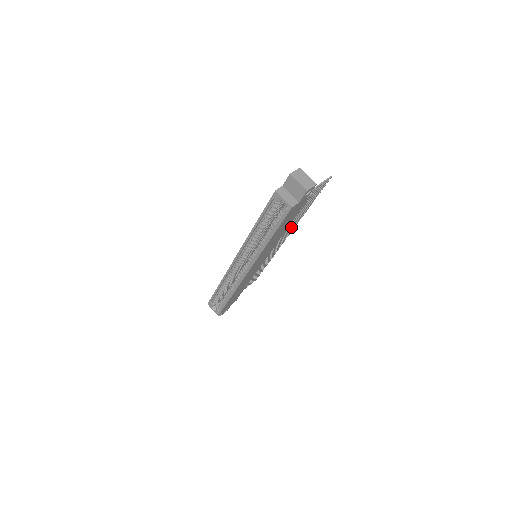
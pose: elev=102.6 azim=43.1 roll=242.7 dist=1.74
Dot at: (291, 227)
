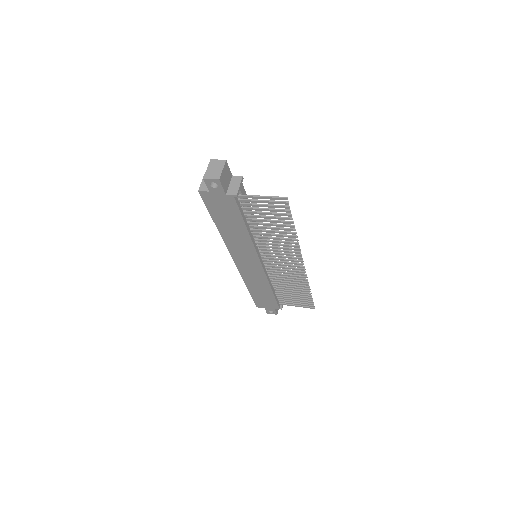
Dot at: (287, 247)
